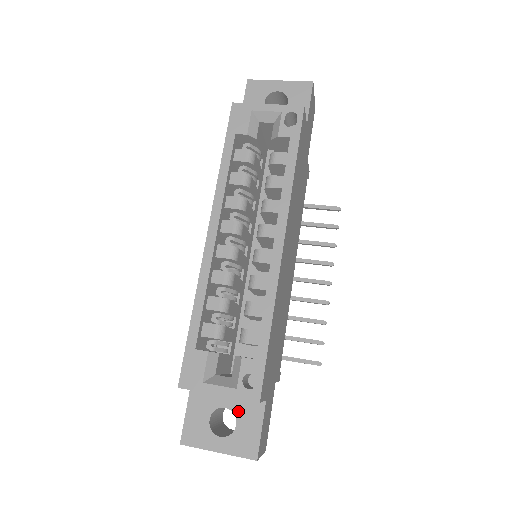
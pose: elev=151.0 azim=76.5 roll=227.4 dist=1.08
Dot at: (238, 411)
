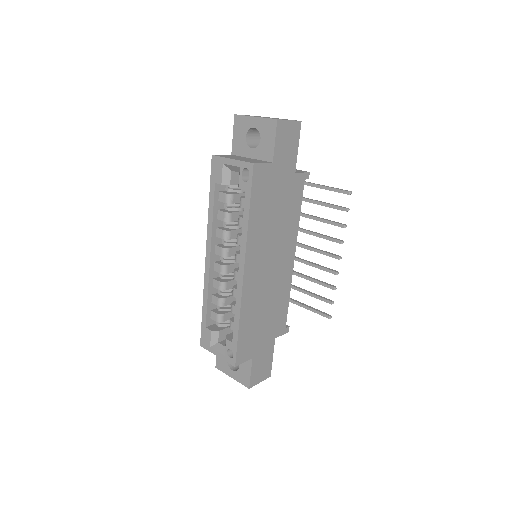
Dot at: occluded
